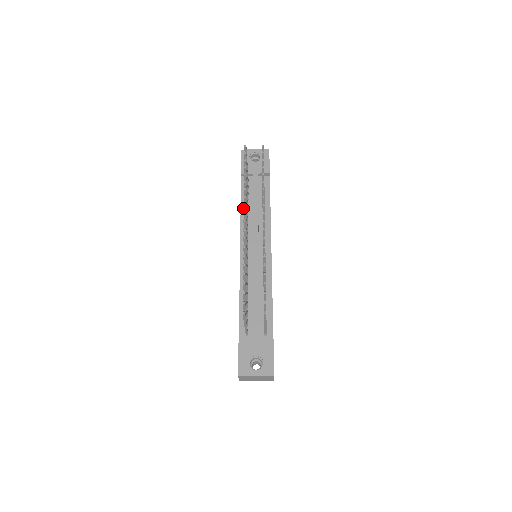
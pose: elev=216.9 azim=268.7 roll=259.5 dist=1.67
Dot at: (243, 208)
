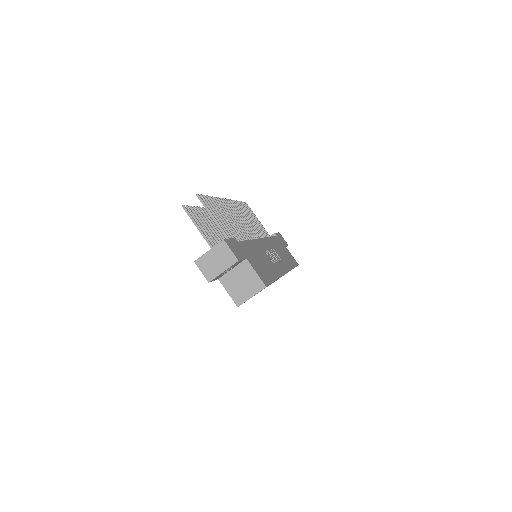
Dot at: occluded
